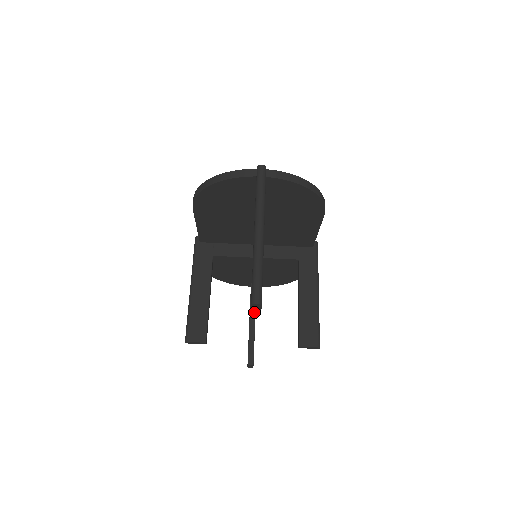
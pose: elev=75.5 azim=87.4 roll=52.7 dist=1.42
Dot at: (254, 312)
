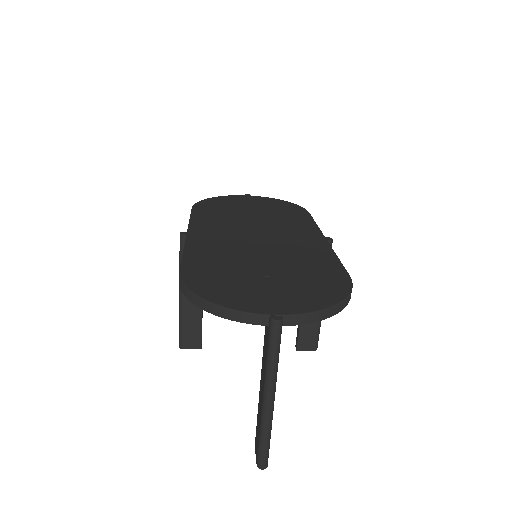
Dot at: occluded
